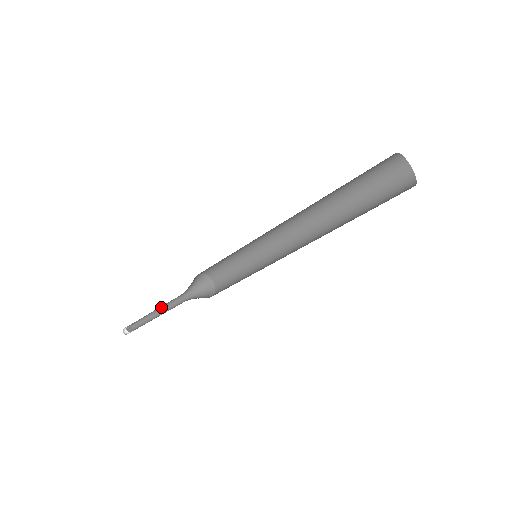
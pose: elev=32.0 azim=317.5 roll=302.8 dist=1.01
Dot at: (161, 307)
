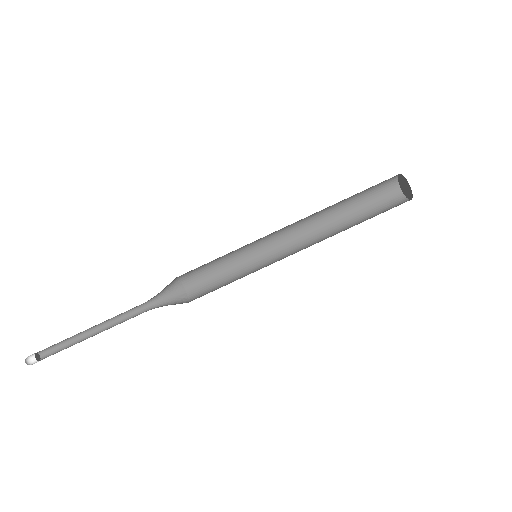
Dot at: (106, 323)
